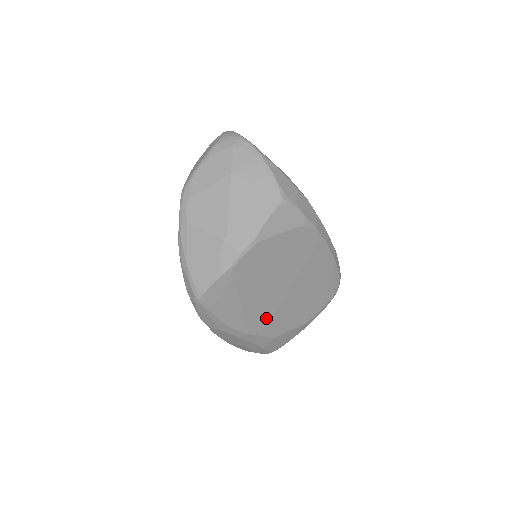
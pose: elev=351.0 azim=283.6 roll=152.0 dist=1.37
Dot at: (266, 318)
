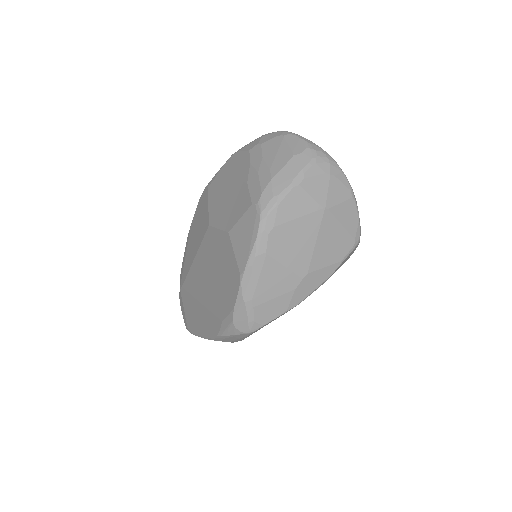
Dot at: occluded
